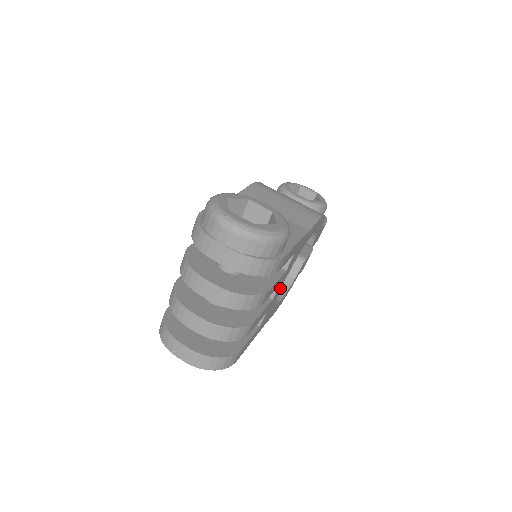
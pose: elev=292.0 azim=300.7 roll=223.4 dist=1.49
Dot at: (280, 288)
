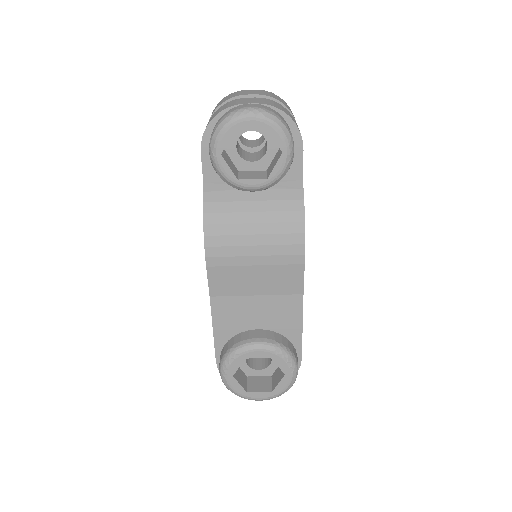
Dot at: occluded
